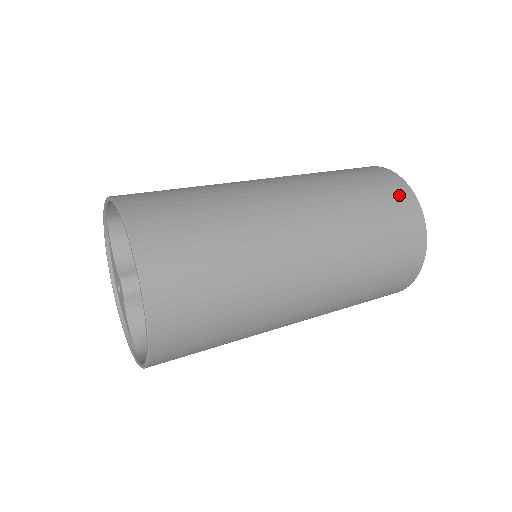
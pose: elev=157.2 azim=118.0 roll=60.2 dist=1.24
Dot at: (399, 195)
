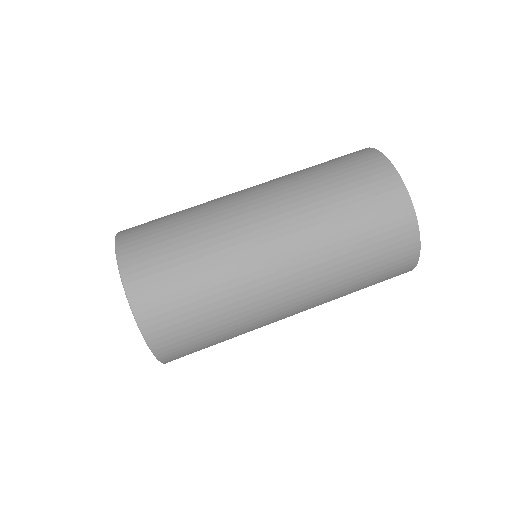
Dot at: occluded
